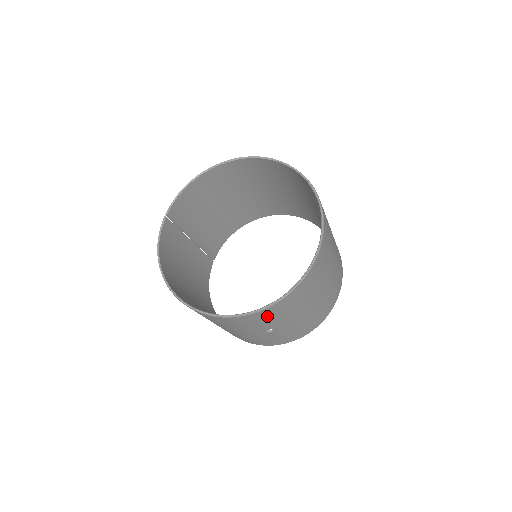
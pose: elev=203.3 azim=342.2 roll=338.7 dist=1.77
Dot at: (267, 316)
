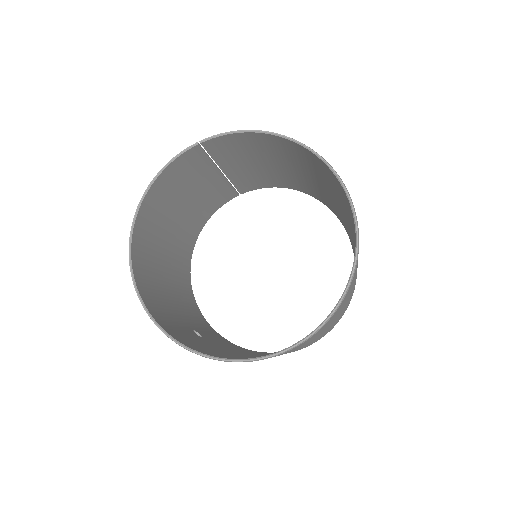
Dot at: occluded
